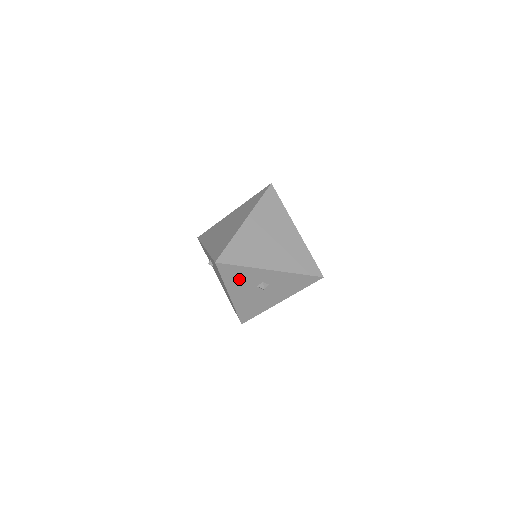
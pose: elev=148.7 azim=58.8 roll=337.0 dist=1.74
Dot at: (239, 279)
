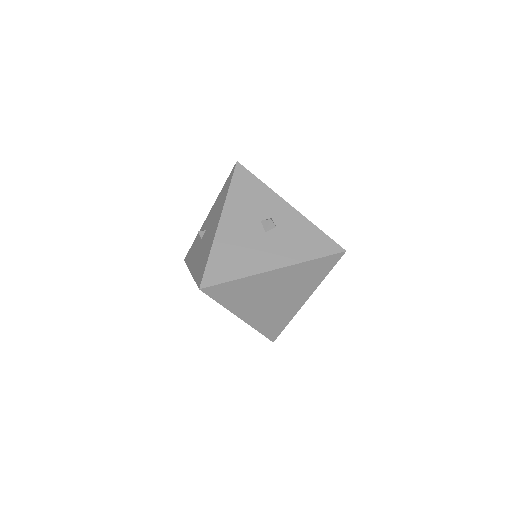
Dot at: (247, 199)
